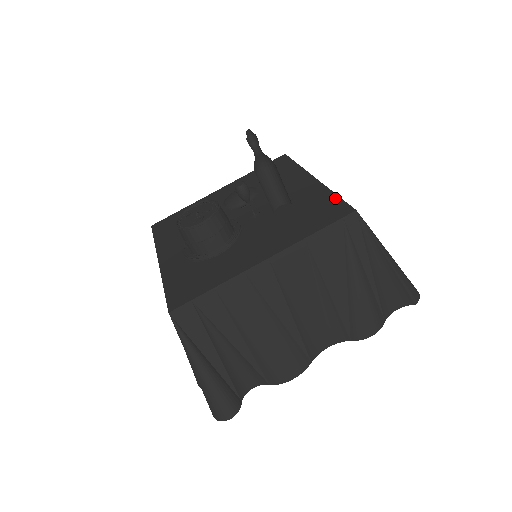
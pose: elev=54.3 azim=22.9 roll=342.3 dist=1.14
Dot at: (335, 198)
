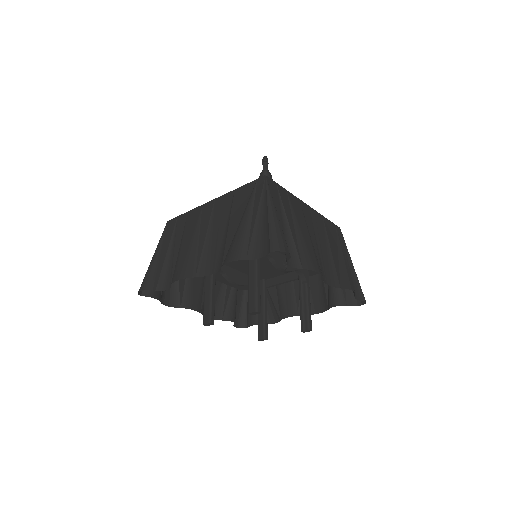
Dot at: (280, 187)
